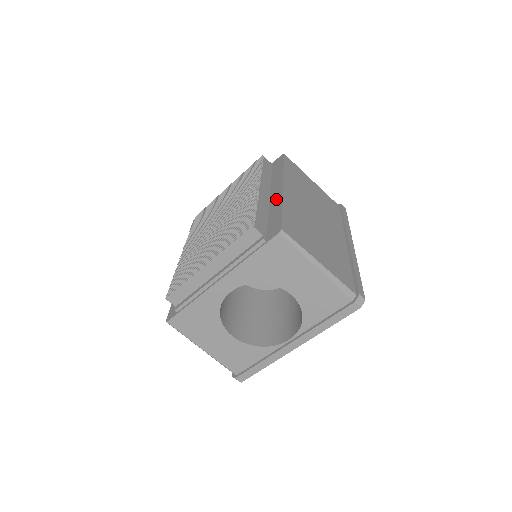
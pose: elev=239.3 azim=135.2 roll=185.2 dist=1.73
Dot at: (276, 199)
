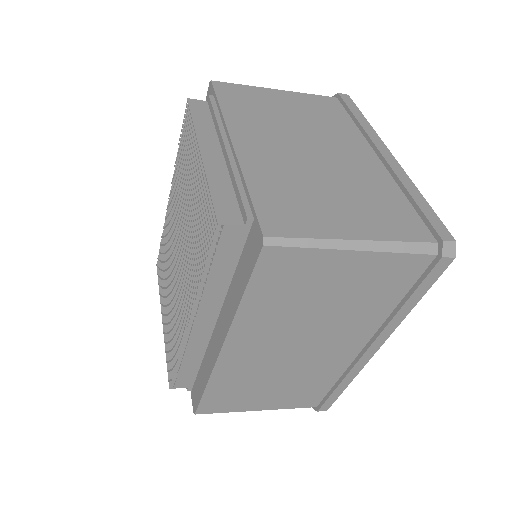
Dot at: (211, 355)
